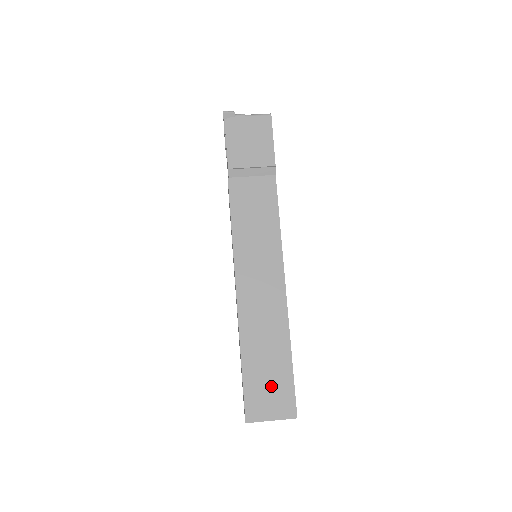
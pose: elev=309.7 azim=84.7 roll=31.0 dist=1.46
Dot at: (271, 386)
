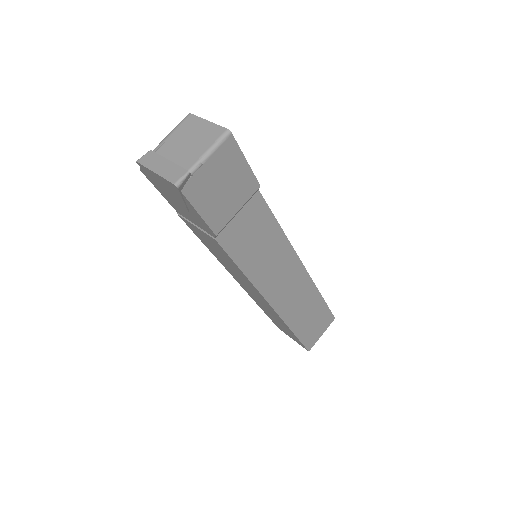
Dot at: (316, 323)
